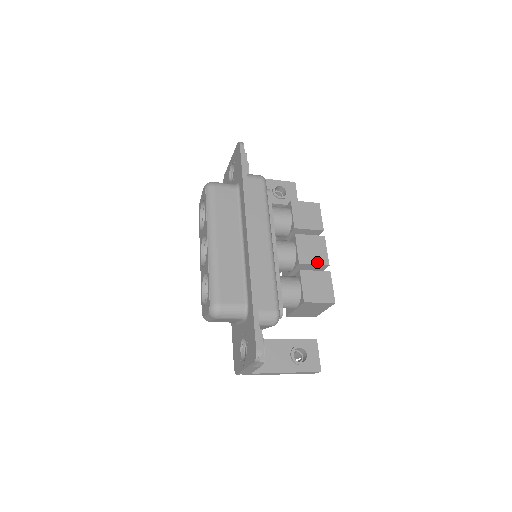
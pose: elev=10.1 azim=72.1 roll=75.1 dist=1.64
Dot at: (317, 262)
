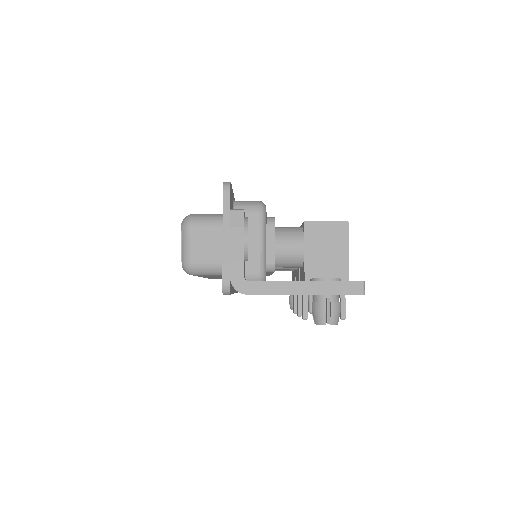
Dot at: occluded
